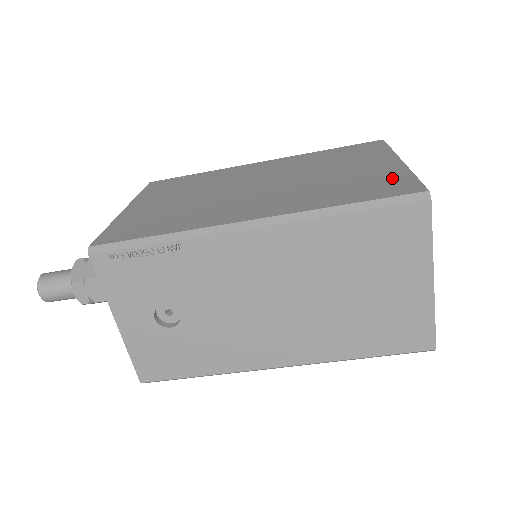
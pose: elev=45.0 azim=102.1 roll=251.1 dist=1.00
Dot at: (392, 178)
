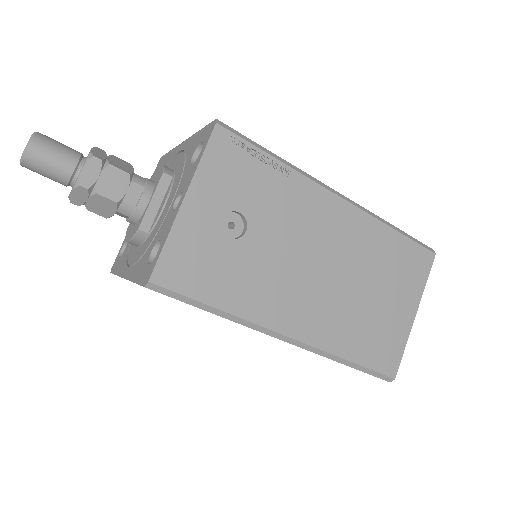
Dot at: occluded
